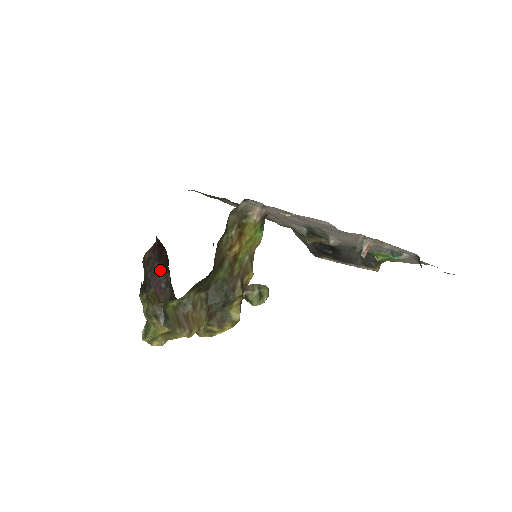
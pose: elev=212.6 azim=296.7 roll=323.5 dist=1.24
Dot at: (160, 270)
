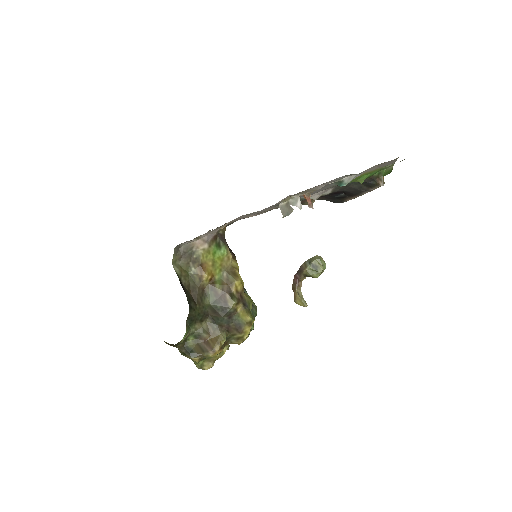
Dot at: occluded
